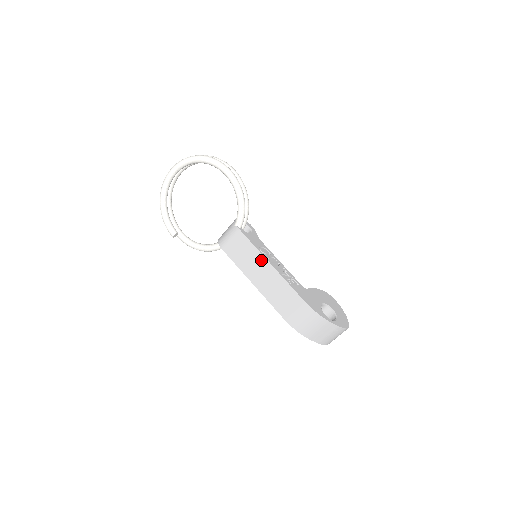
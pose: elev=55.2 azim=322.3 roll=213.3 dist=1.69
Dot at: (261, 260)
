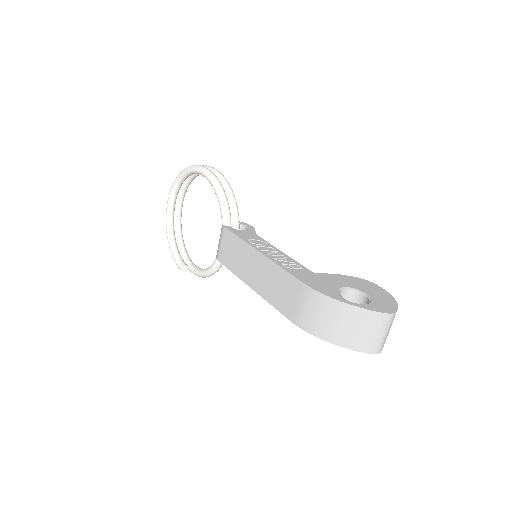
Dot at: (250, 252)
